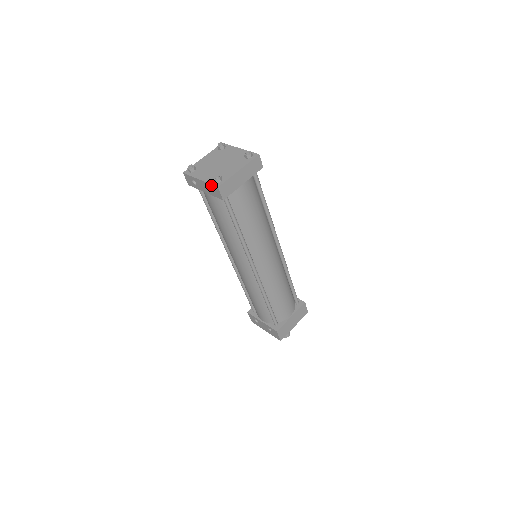
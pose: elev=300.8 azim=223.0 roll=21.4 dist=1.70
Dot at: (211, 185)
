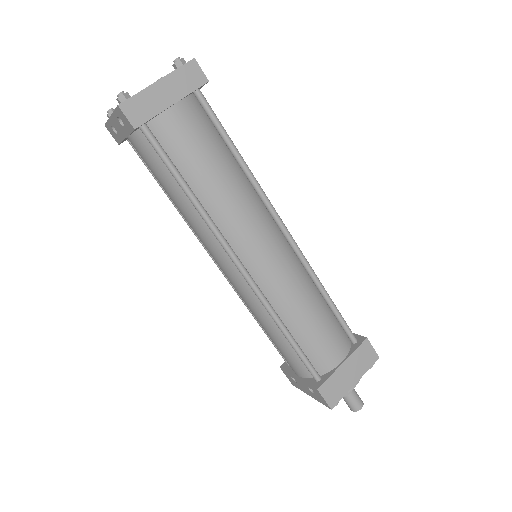
Dot at: (115, 111)
